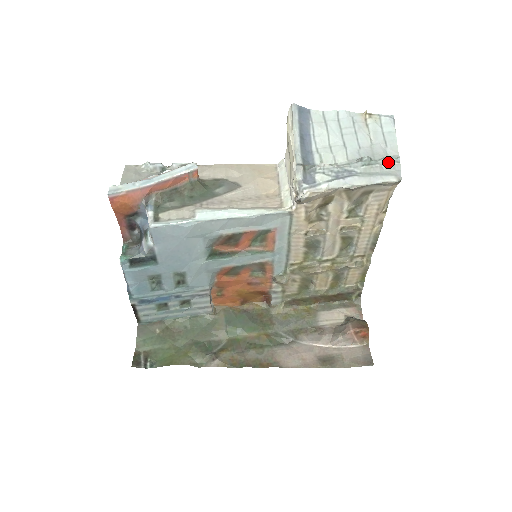
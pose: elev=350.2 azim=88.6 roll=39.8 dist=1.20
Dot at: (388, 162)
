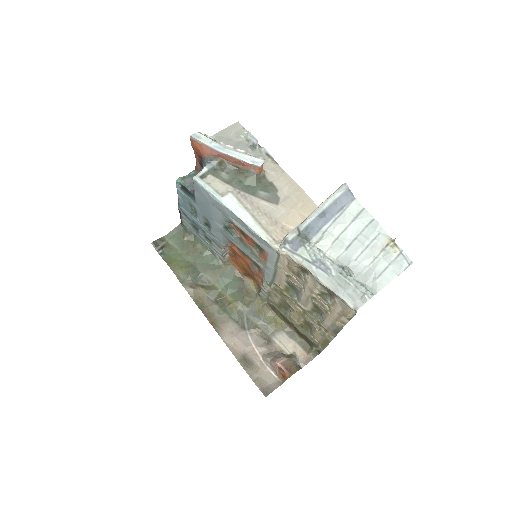
Dot at: (361, 289)
